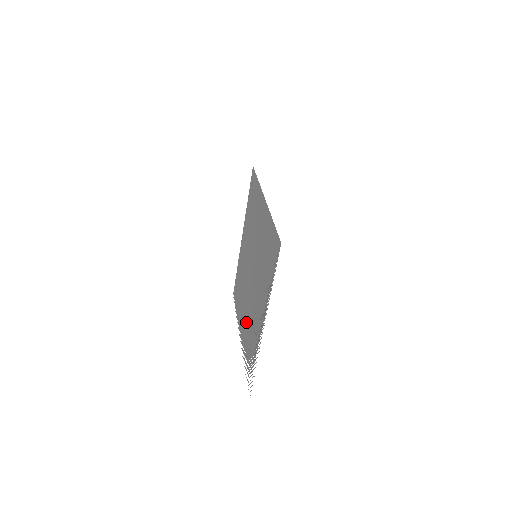
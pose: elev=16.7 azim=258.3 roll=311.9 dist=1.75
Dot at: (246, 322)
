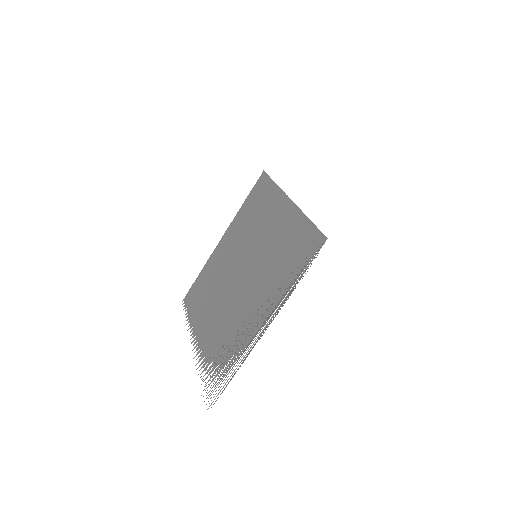
Dot at: (215, 326)
